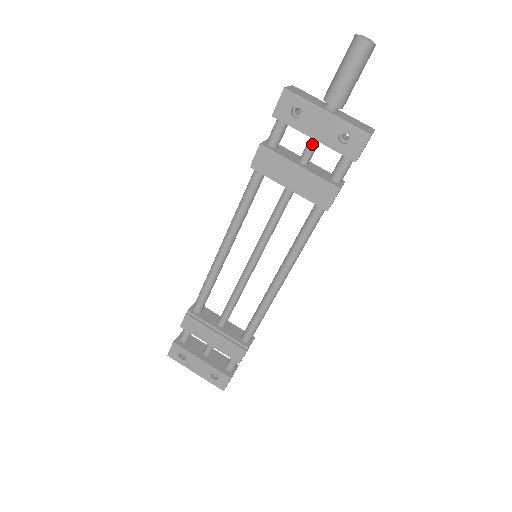
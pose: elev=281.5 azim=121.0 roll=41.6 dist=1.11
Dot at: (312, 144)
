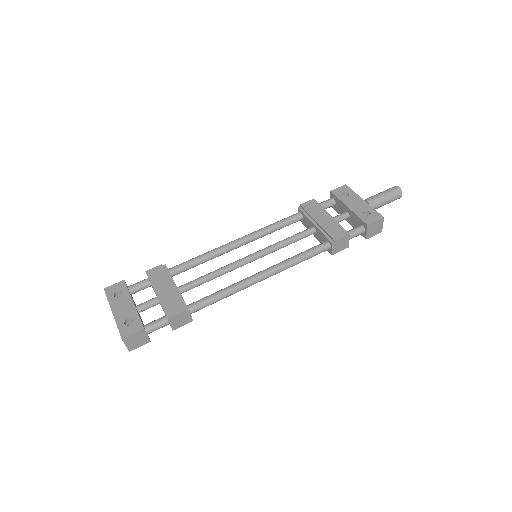
Dot at: (344, 214)
